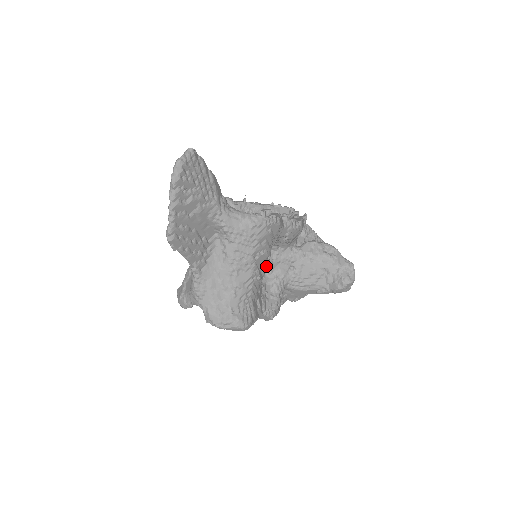
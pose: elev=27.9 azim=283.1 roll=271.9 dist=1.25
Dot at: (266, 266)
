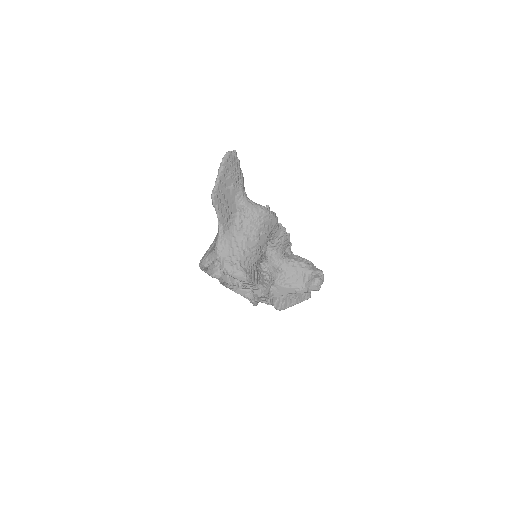
Dot at: (265, 249)
